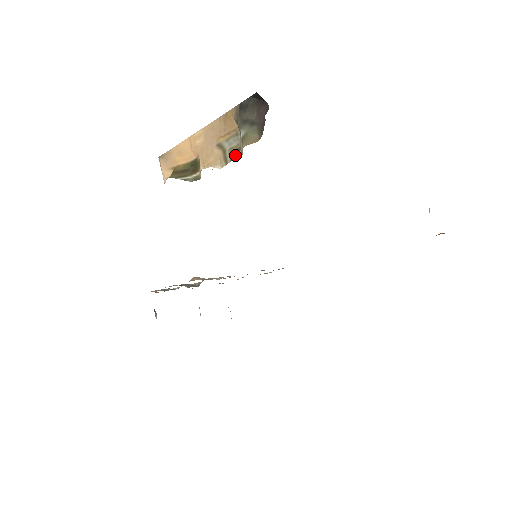
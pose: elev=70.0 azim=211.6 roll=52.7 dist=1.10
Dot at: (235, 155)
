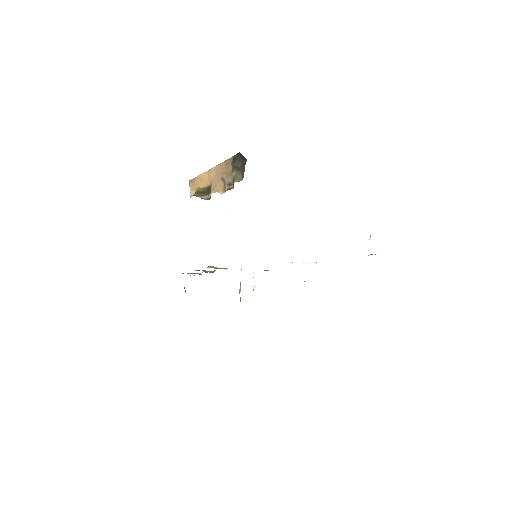
Dot at: (230, 187)
